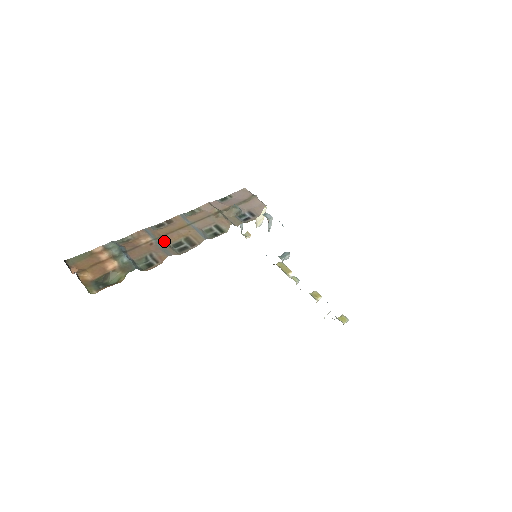
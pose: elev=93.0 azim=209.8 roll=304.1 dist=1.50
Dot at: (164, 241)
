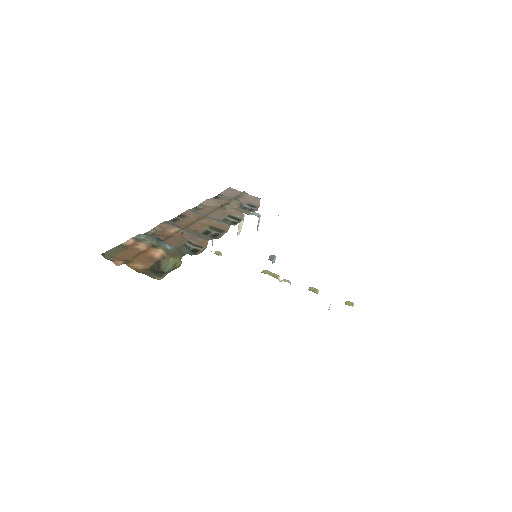
Dot at: (192, 230)
